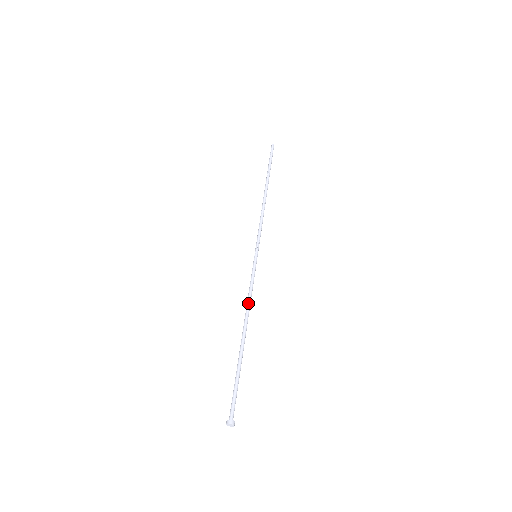
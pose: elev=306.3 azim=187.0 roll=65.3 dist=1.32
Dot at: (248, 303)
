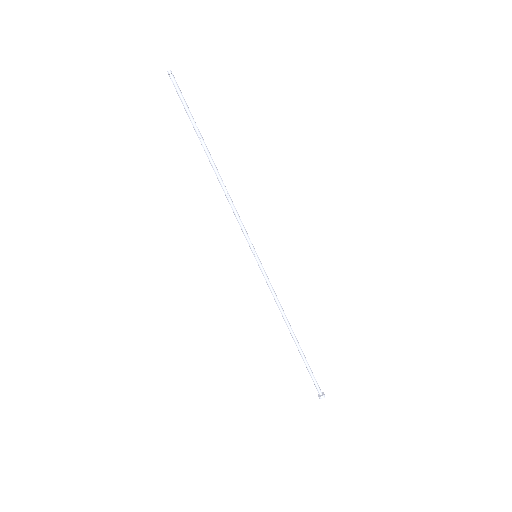
Dot at: (281, 308)
